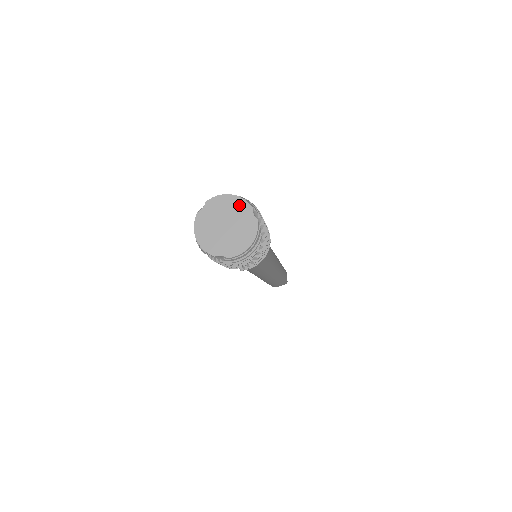
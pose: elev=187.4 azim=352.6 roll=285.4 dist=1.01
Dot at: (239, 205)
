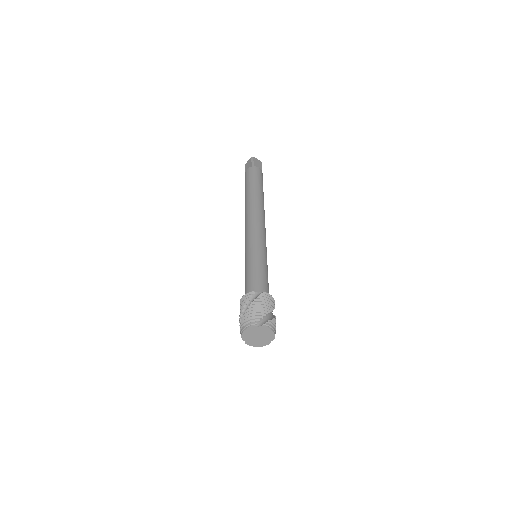
Dot at: (271, 336)
